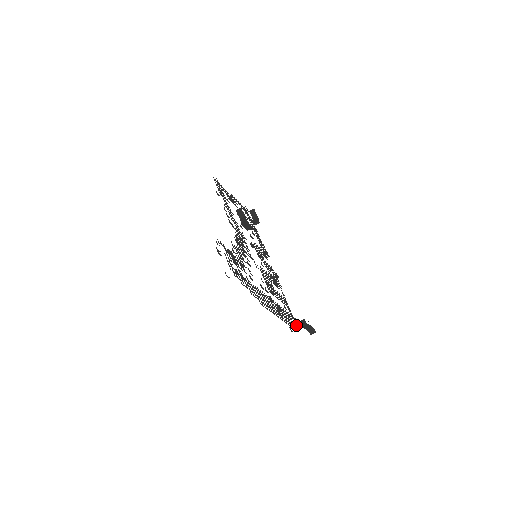
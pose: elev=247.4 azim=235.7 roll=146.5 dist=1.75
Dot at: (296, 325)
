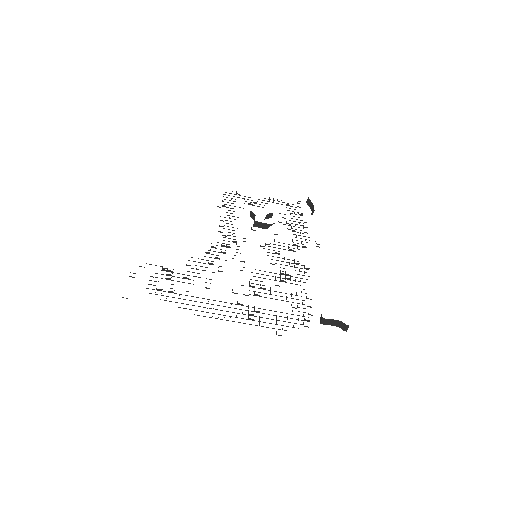
Dot at: (303, 324)
